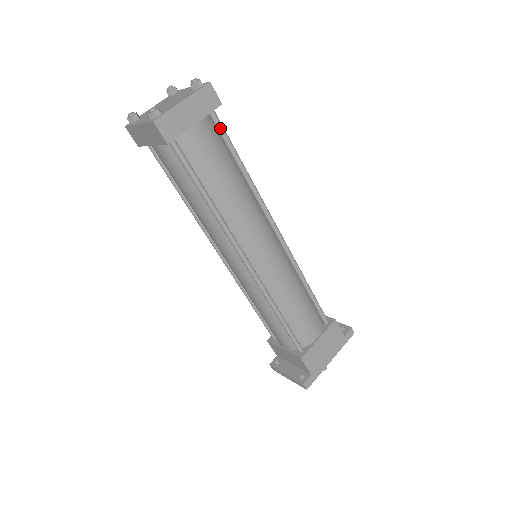
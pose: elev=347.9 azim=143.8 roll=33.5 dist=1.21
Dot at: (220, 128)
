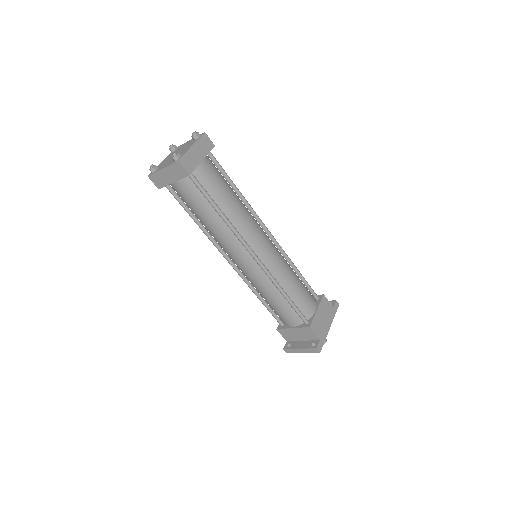
Dot at: (216, 163)
